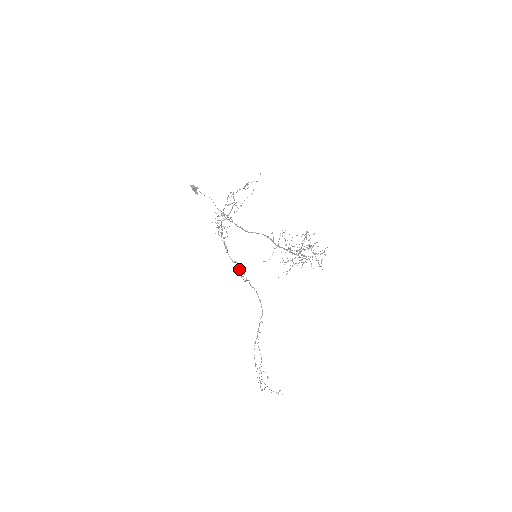
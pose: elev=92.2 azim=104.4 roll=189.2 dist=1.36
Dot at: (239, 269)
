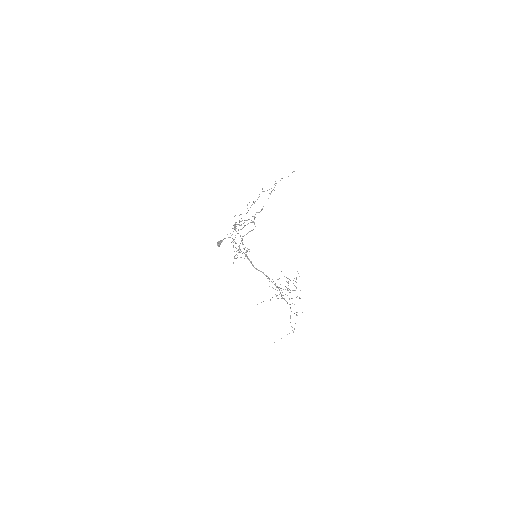
Dot at: (241, 240)
